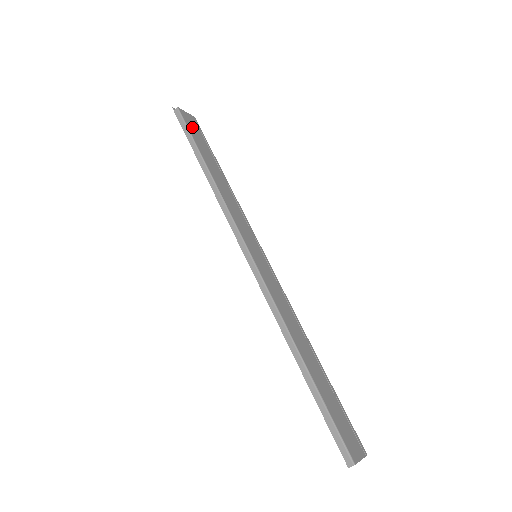
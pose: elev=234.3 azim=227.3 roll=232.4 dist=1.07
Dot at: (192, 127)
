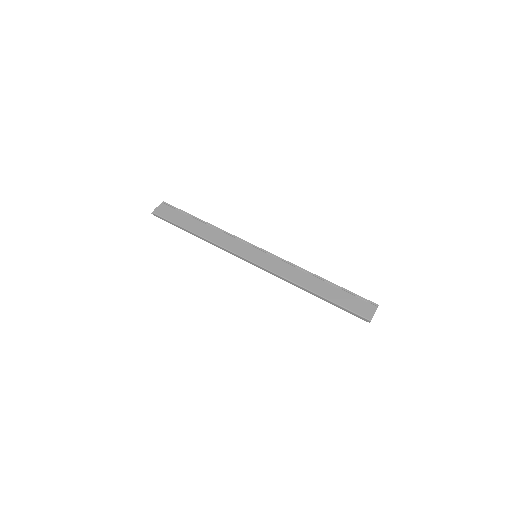
Dot at: (168, 214)
